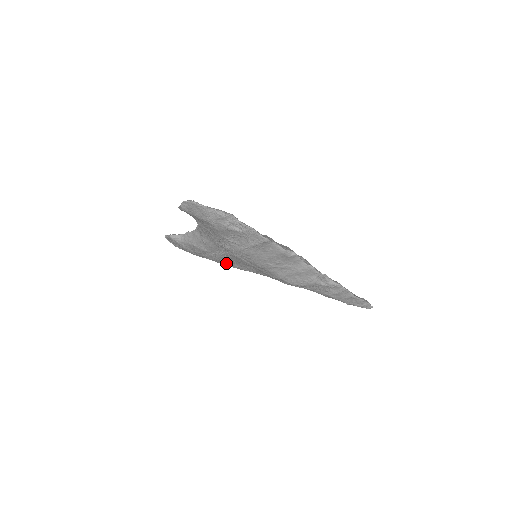
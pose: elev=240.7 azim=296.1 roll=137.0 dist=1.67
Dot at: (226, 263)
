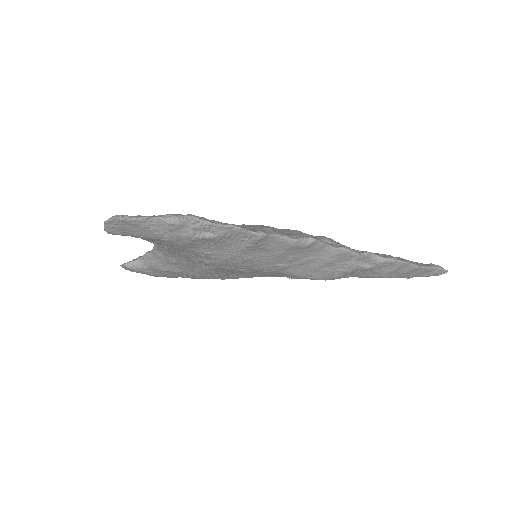
Dot at: (218, 277)
